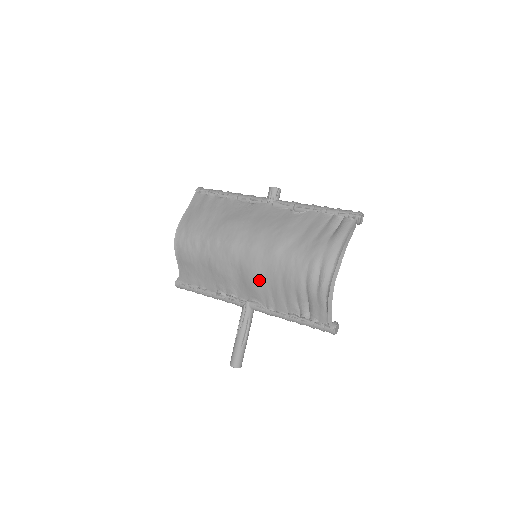
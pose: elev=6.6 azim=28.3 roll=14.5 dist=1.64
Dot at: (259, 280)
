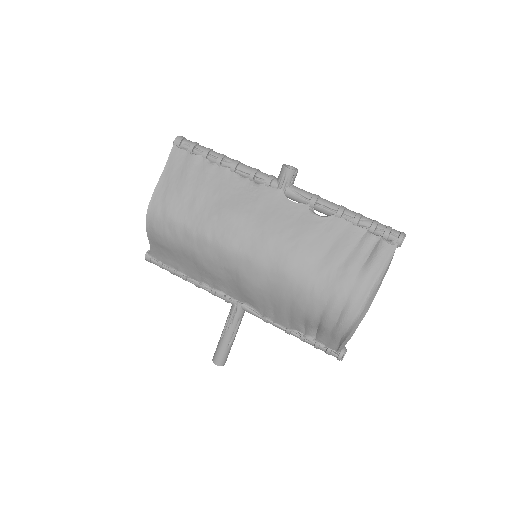
Dot at: (260, 294)
